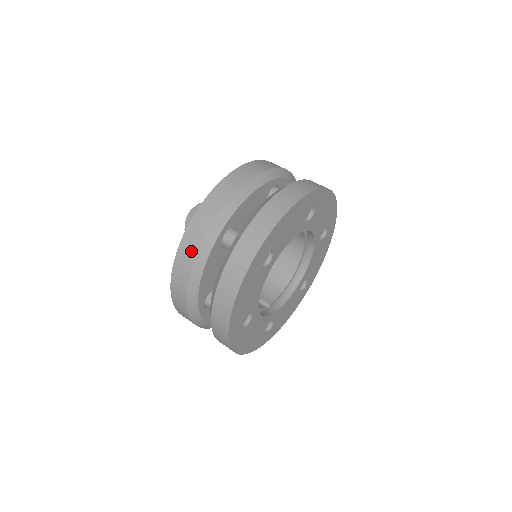
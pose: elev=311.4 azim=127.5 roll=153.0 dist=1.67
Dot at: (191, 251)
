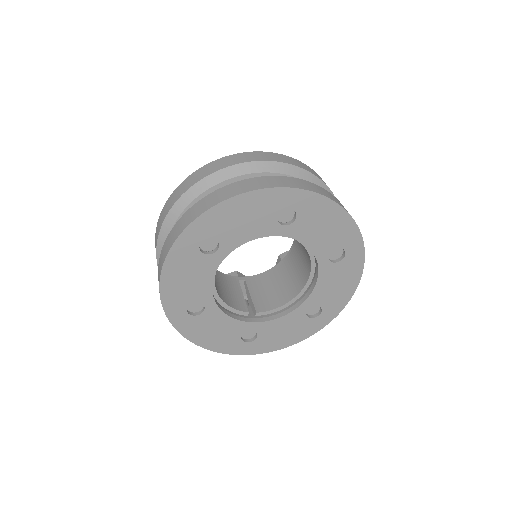
Dot at: (162, 220)
